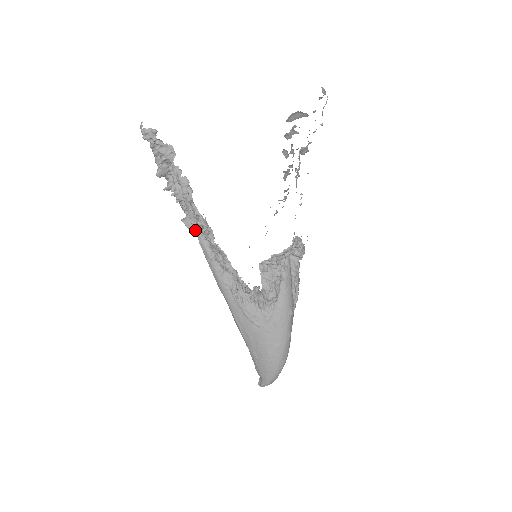
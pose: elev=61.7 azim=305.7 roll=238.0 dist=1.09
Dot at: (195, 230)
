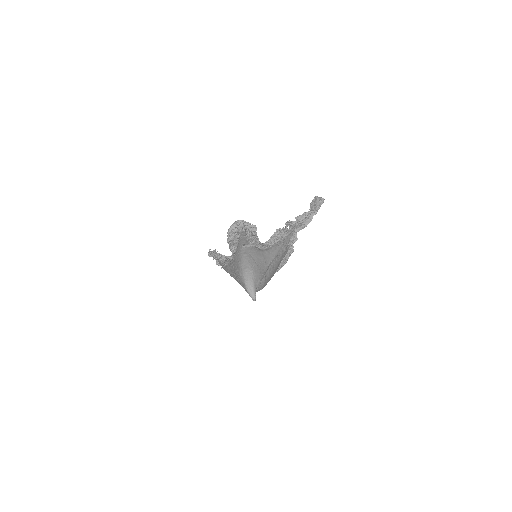
Dot at: occluded
